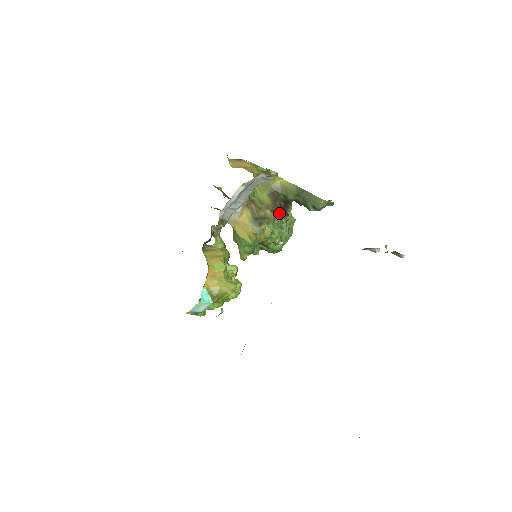
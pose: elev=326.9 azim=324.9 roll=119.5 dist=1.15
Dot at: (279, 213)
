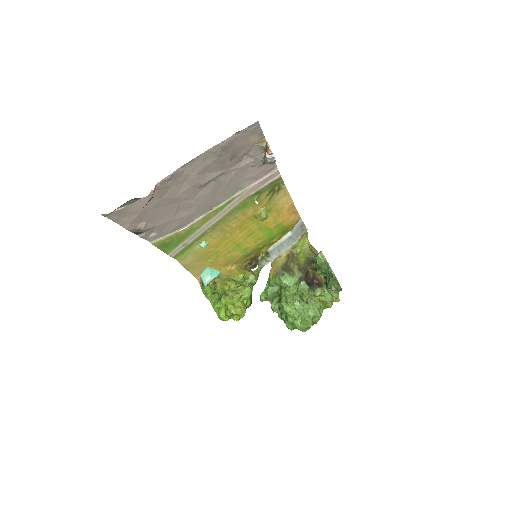
Dot at: (302, 275)
